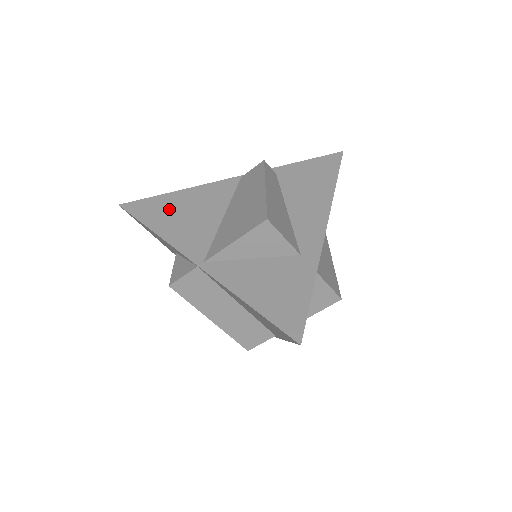
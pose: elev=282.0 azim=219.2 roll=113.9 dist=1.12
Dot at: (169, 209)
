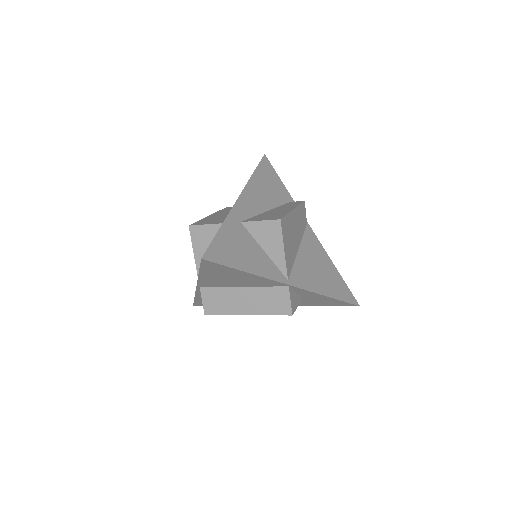
Dot at: occluded
